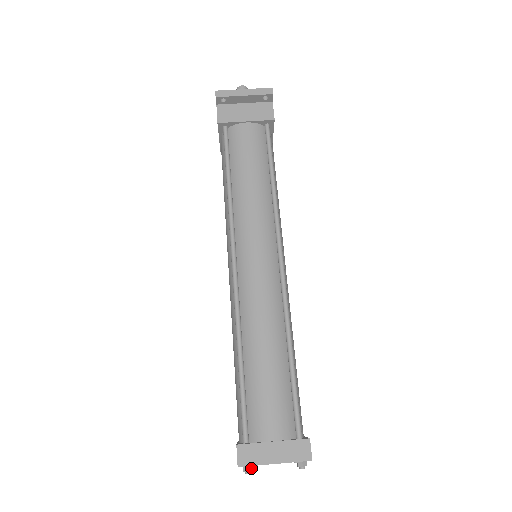
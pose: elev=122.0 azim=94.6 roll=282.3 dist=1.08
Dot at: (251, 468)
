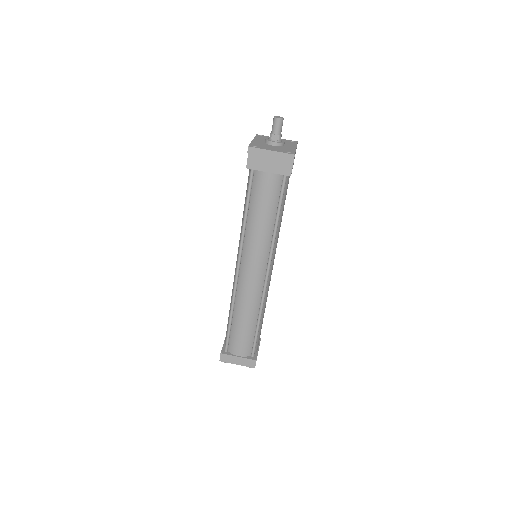
Dot at: (226, 361)
